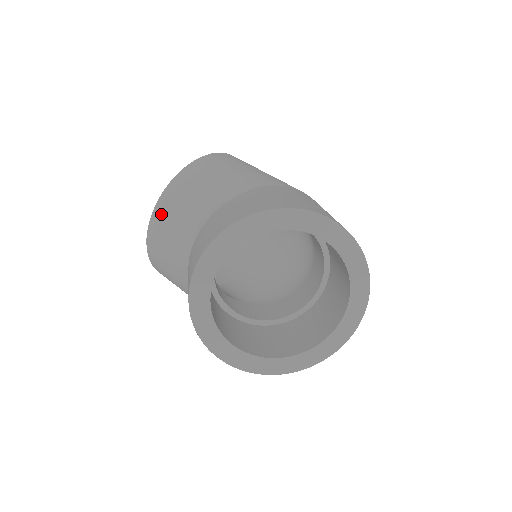
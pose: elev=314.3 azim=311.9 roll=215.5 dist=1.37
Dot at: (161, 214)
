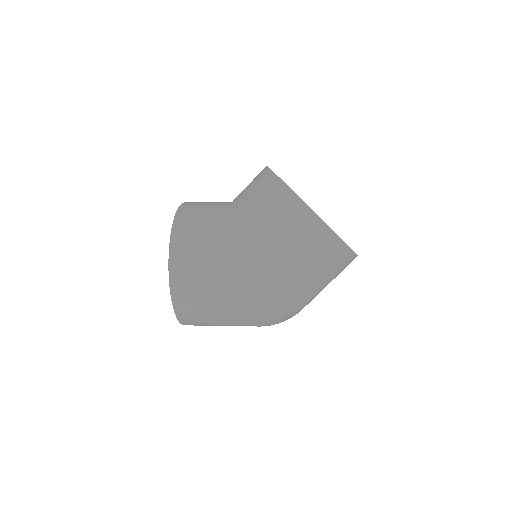
Dot at: occluded
